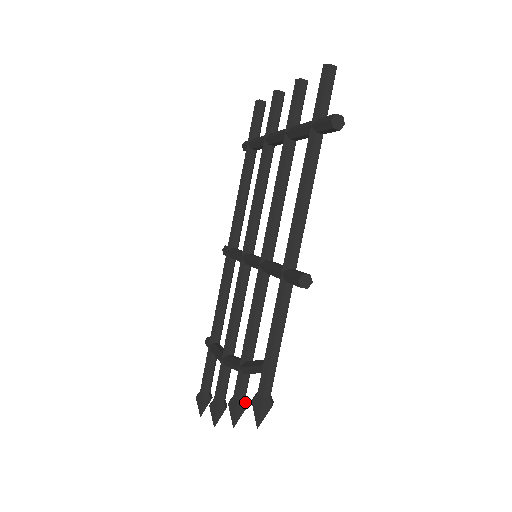
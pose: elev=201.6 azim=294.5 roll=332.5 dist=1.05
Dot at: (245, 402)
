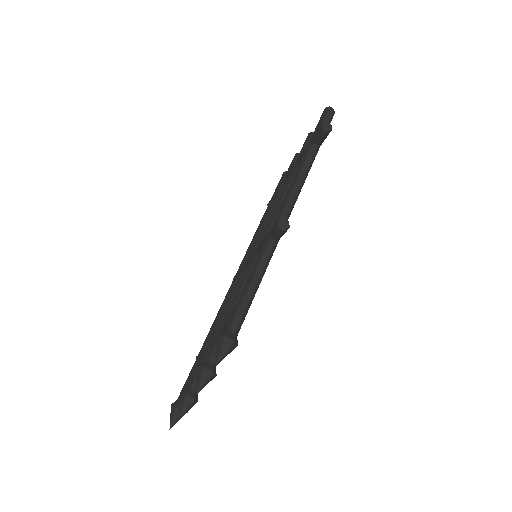
Dot at: (214, 368)
